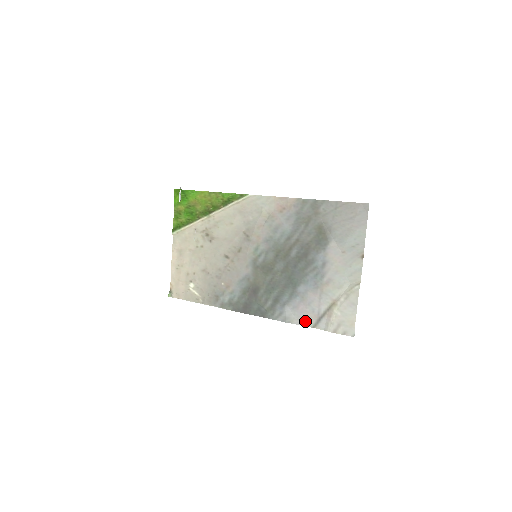
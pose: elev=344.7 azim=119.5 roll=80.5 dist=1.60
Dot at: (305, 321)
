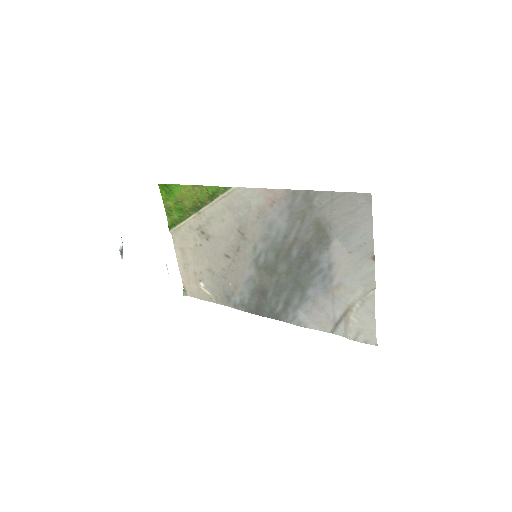
Dot at: (321, 326)
